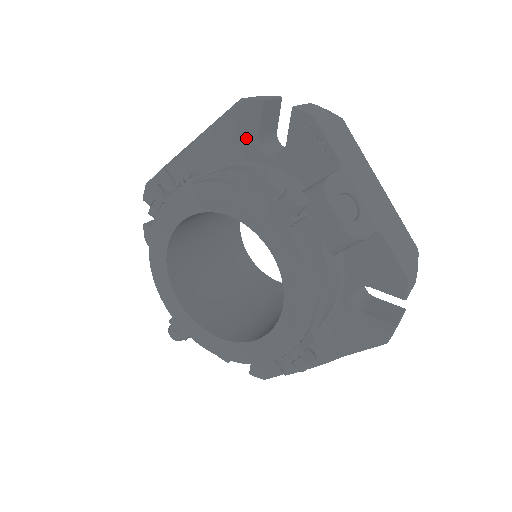
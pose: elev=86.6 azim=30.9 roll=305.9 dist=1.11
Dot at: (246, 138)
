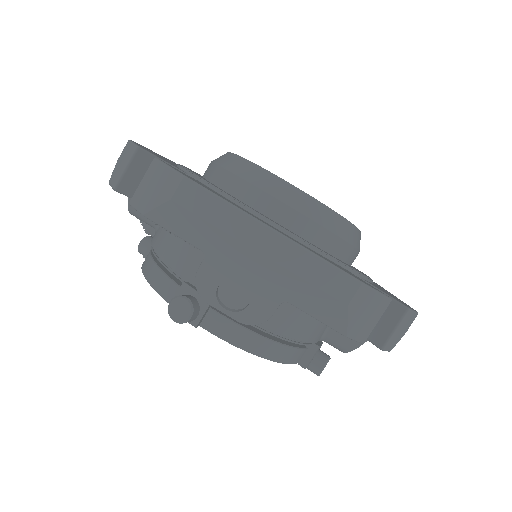
Dot at: occluded
